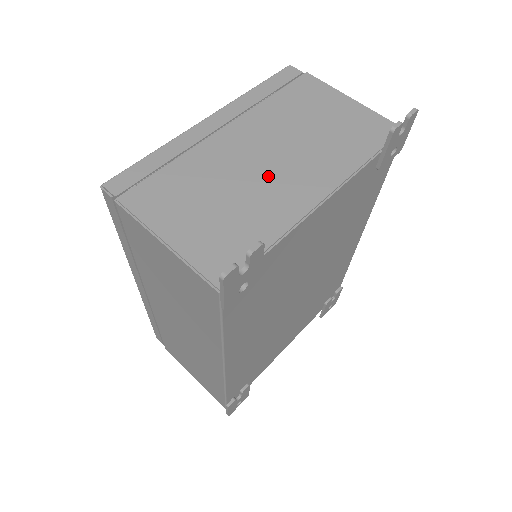
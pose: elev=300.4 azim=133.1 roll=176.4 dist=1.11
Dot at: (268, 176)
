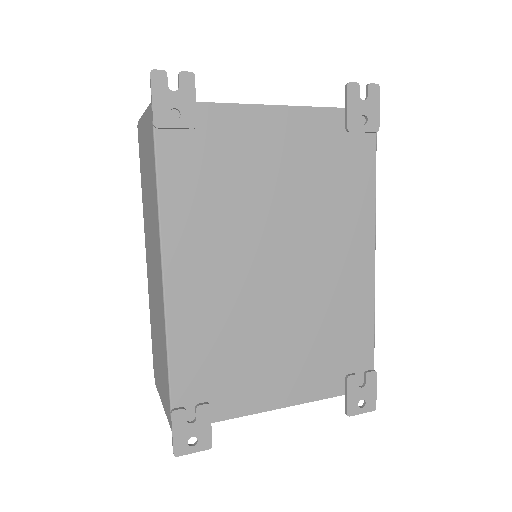
Dot at: occluded
